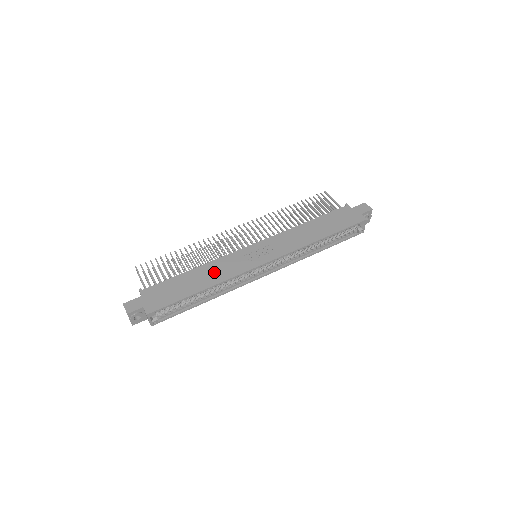
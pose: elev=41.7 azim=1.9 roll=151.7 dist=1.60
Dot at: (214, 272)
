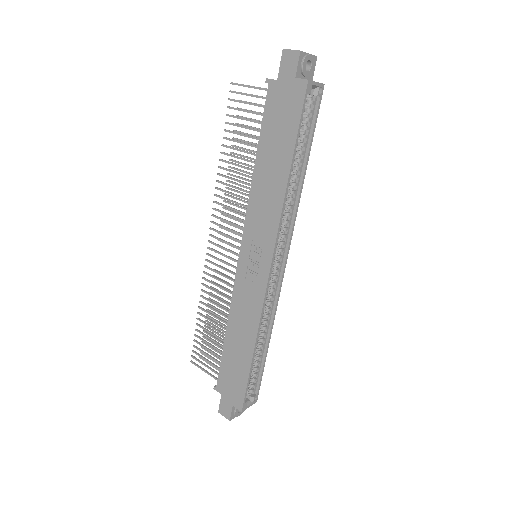
Dot at: (242, 322)
